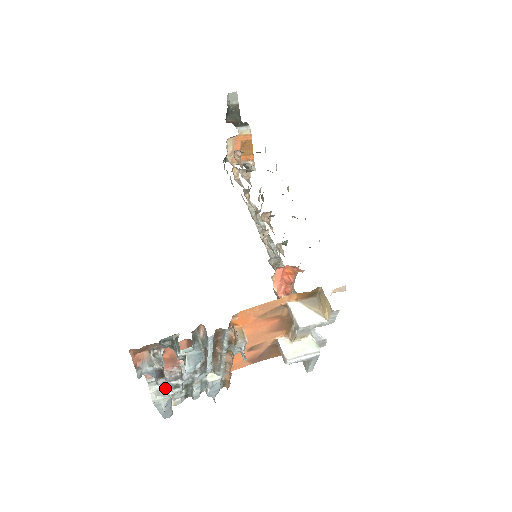
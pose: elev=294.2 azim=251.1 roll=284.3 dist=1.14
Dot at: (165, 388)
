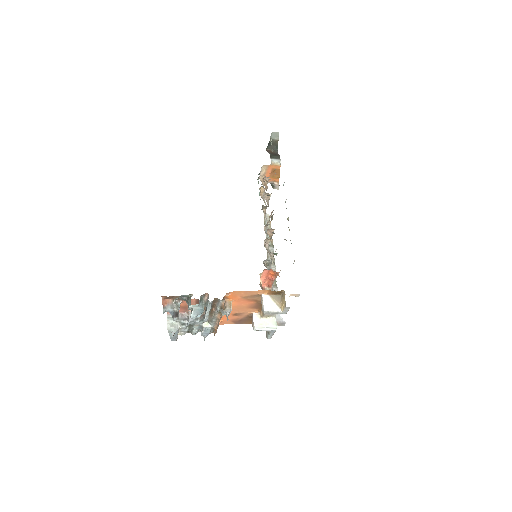
Dot at: (177, 323)
